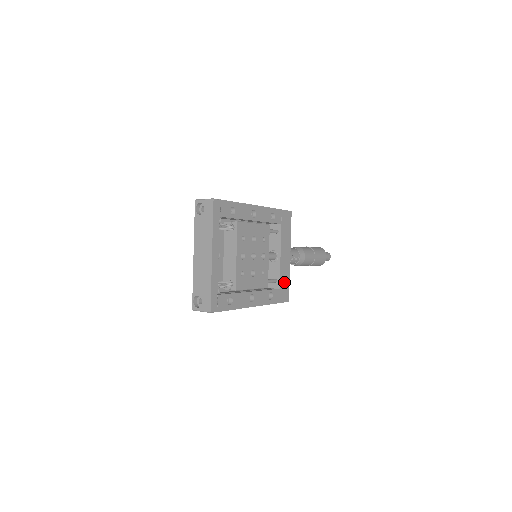
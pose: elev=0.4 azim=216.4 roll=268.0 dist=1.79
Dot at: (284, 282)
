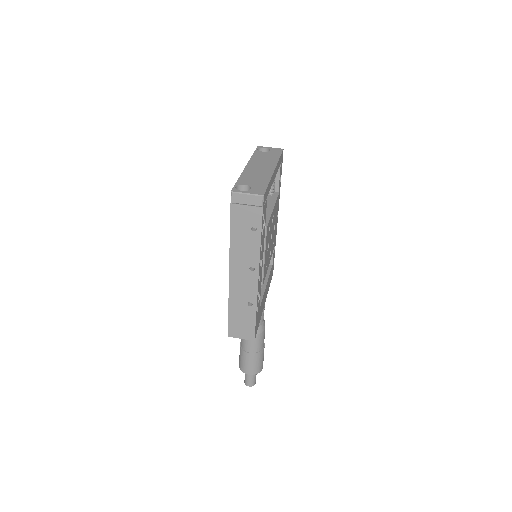
Dot at: (260, 314)
